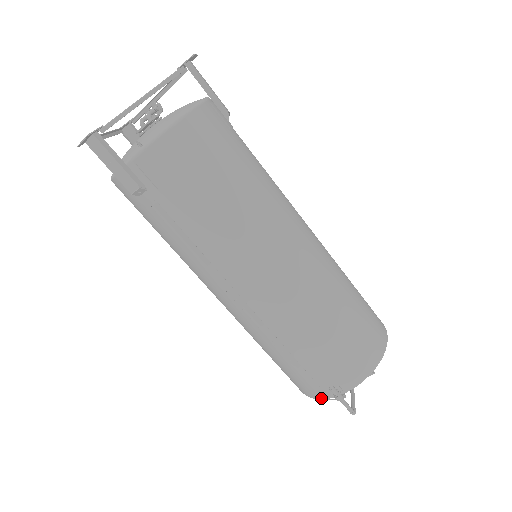
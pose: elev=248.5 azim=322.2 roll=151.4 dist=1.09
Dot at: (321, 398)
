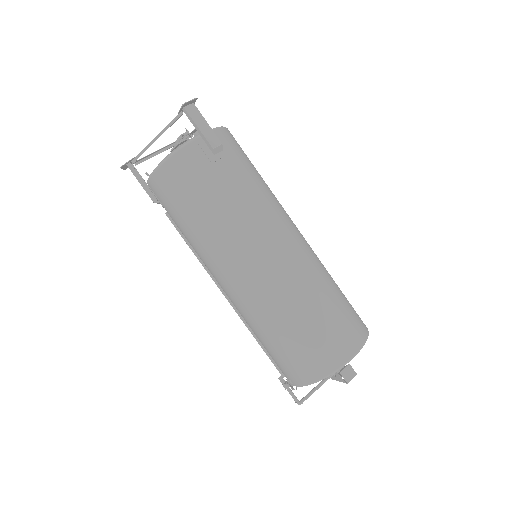
Dot at: occluded
